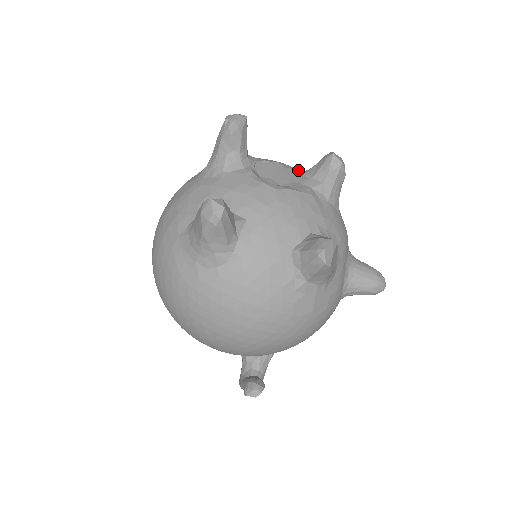
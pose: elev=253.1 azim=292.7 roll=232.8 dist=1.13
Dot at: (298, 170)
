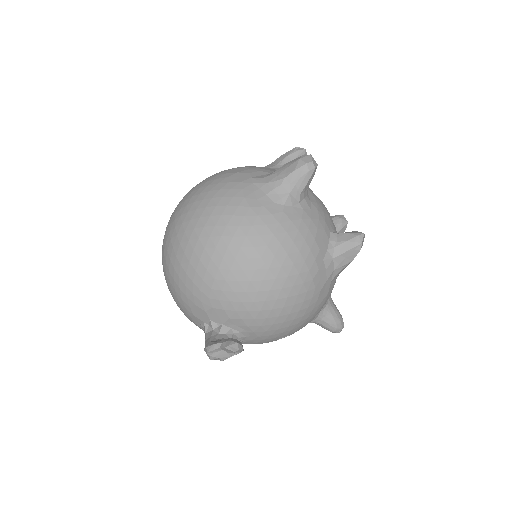
Dot at: occluded
